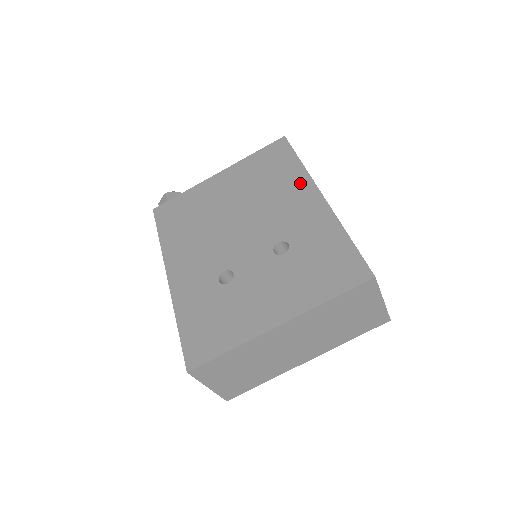
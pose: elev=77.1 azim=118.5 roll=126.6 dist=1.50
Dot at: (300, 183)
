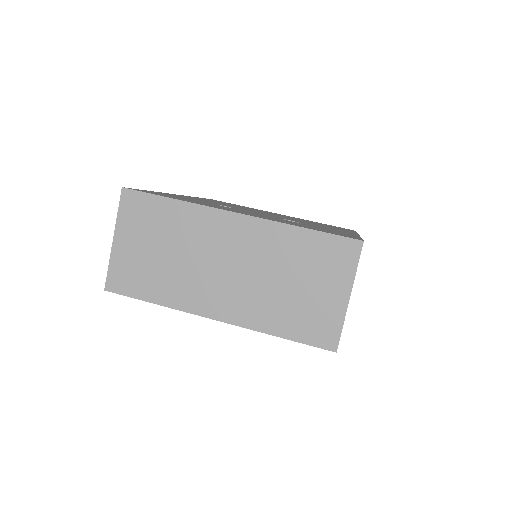
Dot at: (345, 230)
